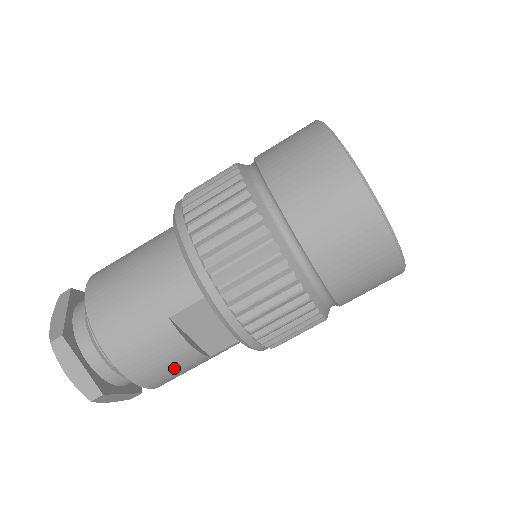
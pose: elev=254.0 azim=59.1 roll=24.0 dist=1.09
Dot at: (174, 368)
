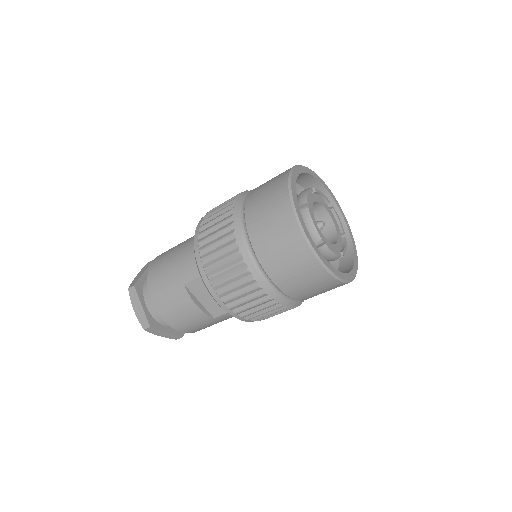
Dot at: (190, 320)
